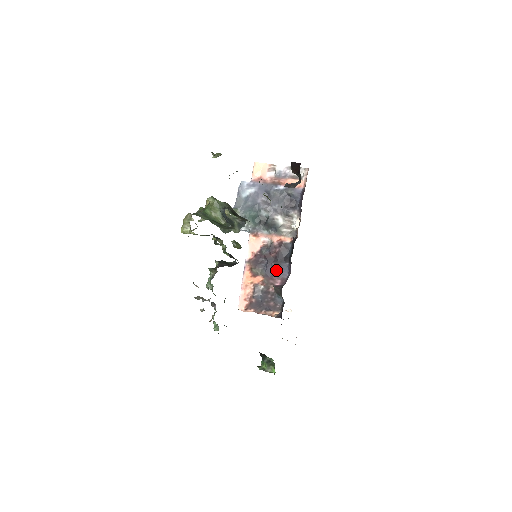
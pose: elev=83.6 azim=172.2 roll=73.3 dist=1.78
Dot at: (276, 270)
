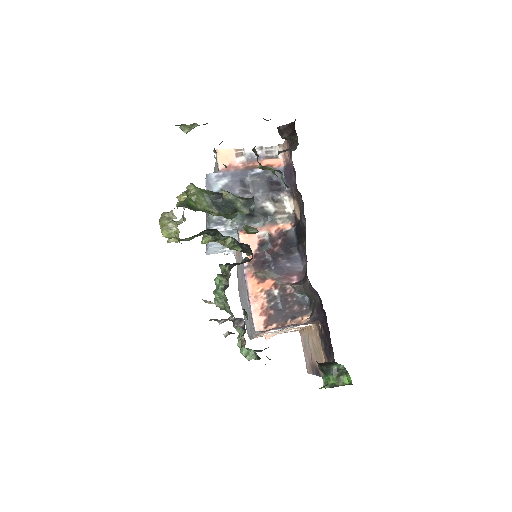
Dot at: (286, 265)
